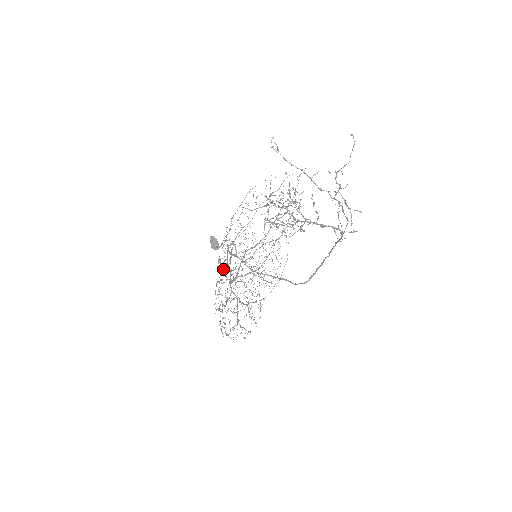
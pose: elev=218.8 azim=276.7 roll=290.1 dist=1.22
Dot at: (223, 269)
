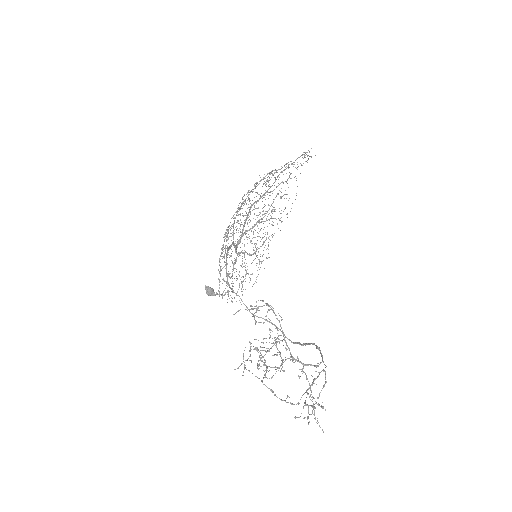
Dot at: (226, 248)
